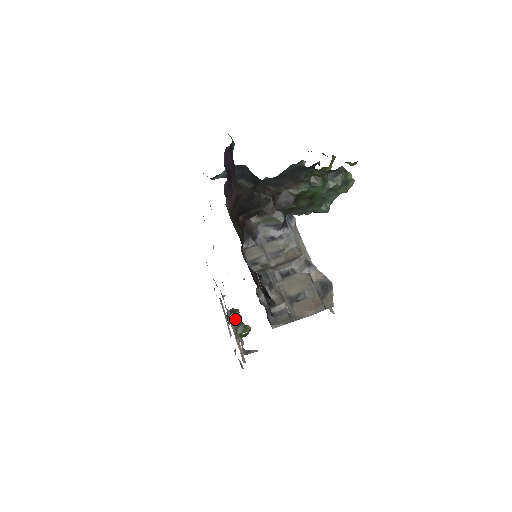
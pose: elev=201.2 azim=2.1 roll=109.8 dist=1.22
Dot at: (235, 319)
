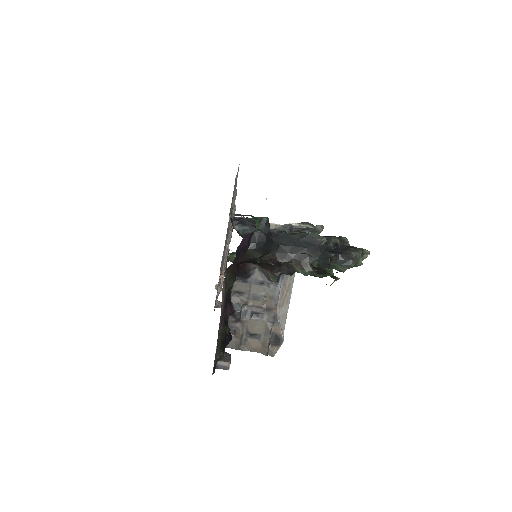
Dot at: (217, 288)
